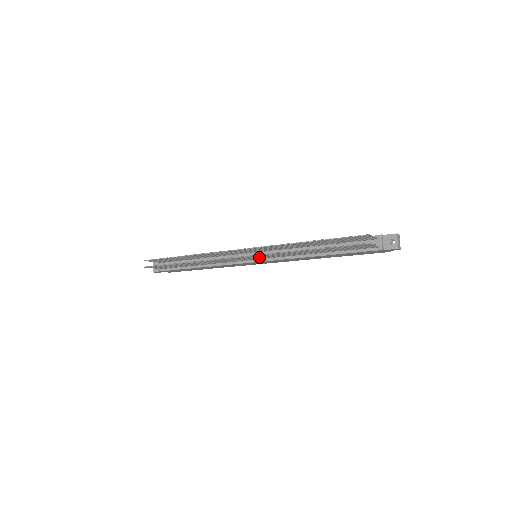
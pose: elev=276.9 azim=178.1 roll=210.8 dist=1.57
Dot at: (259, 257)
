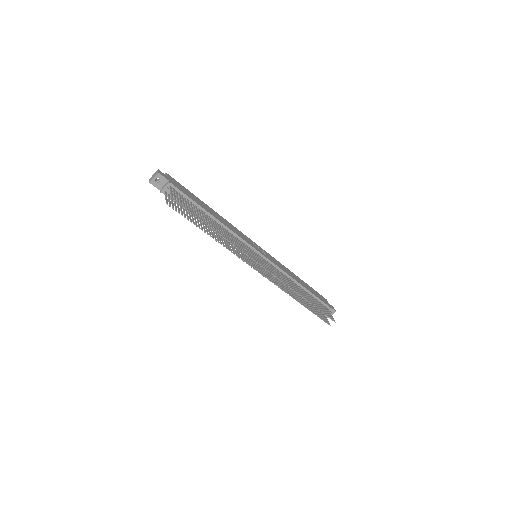
Dot at: (265, 272)
